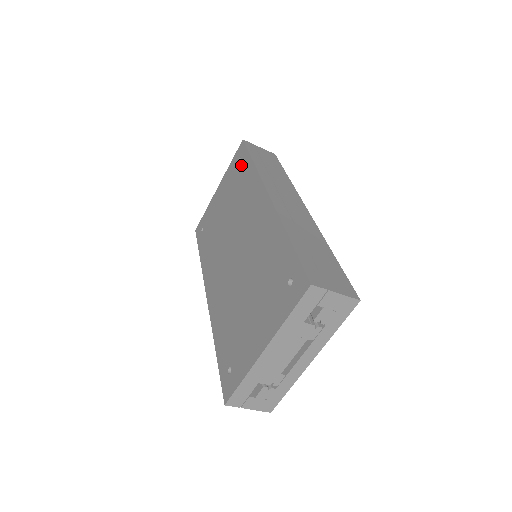
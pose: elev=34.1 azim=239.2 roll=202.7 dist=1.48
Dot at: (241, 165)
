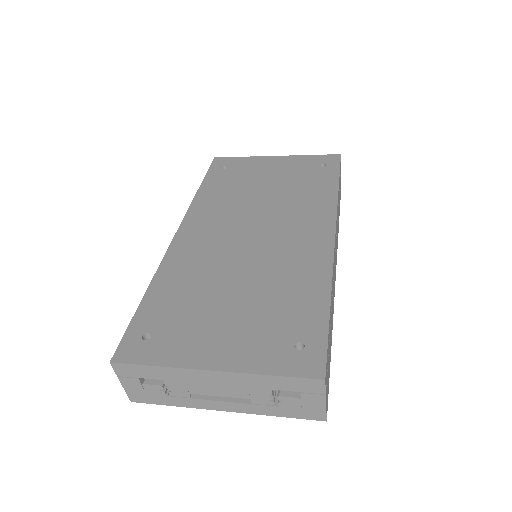
Dot at: (322, 172)
